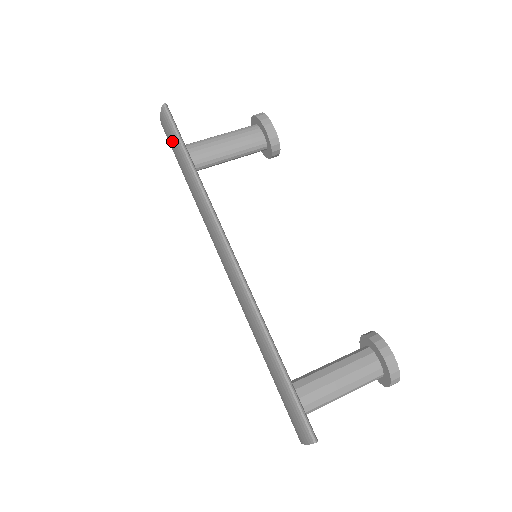
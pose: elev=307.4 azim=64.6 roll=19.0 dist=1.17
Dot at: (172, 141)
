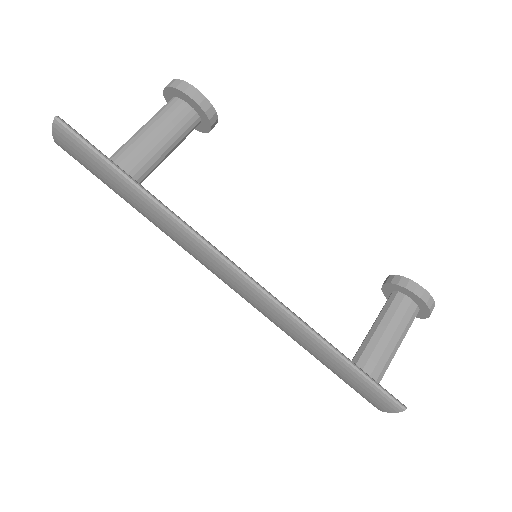
Dot at: (90, 162)
